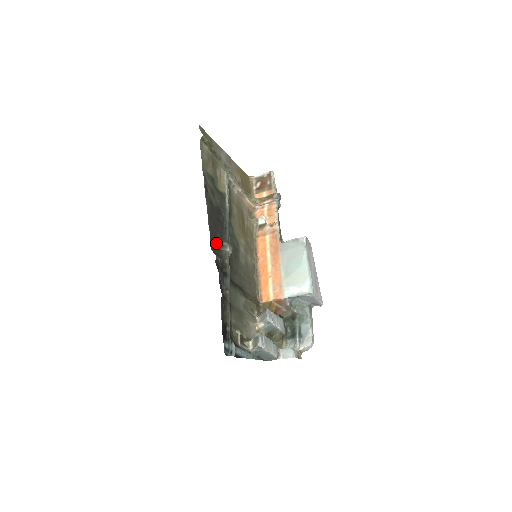
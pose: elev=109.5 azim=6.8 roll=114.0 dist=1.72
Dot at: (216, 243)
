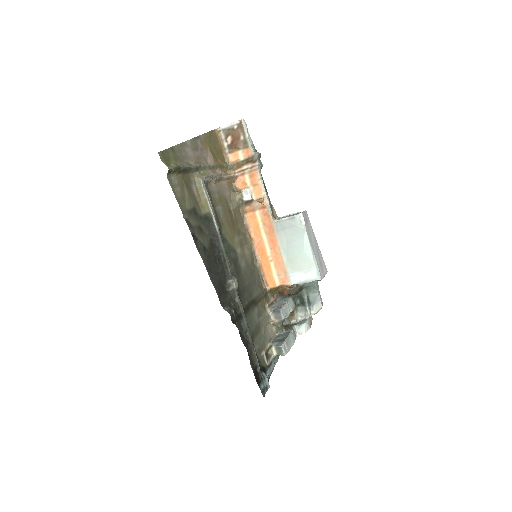
Dot at: (222, 290)
